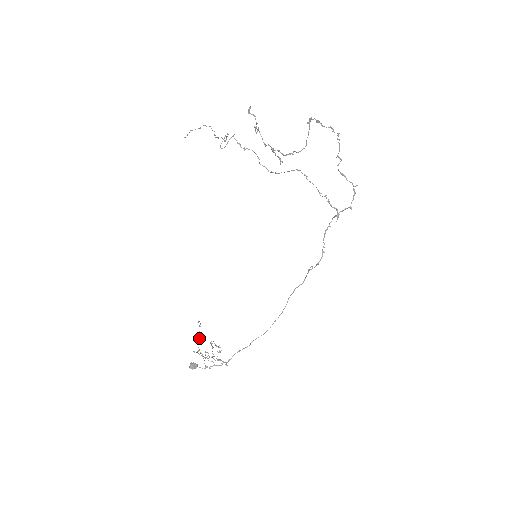
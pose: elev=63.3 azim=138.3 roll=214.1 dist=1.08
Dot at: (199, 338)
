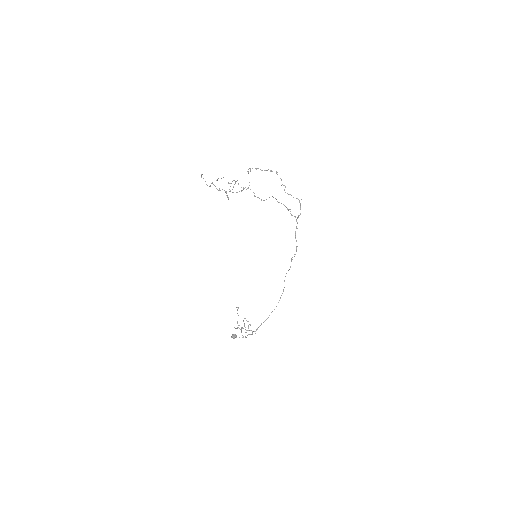
Dot at: occluded
